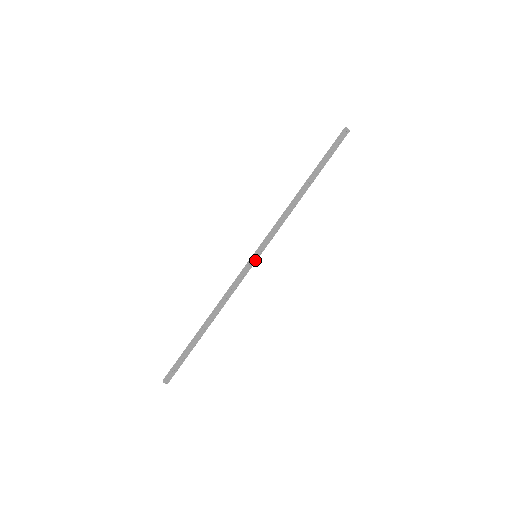
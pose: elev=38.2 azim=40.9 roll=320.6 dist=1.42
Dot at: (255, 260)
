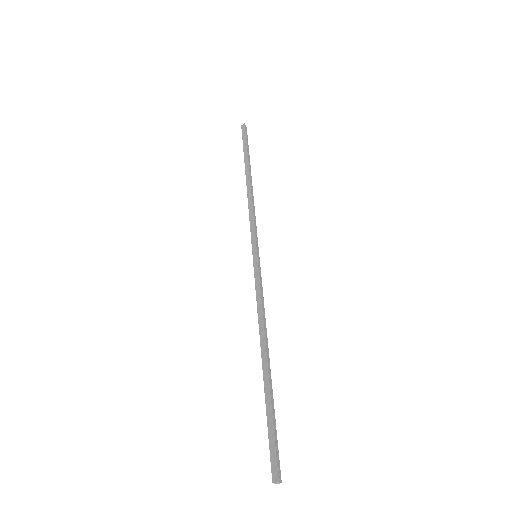
Dot at: (259, 260)
